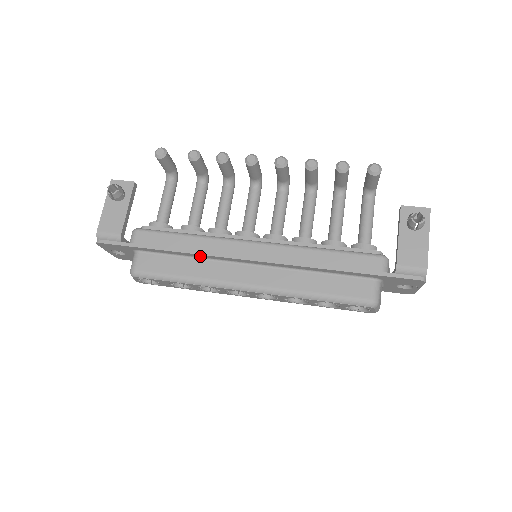
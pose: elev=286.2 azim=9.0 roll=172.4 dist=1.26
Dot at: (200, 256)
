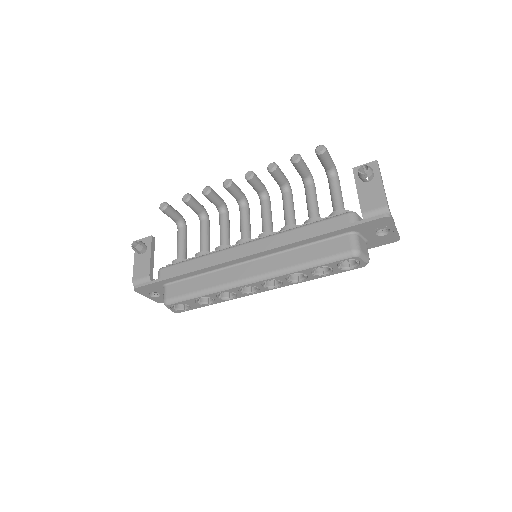
Dot at: (210, 269)
